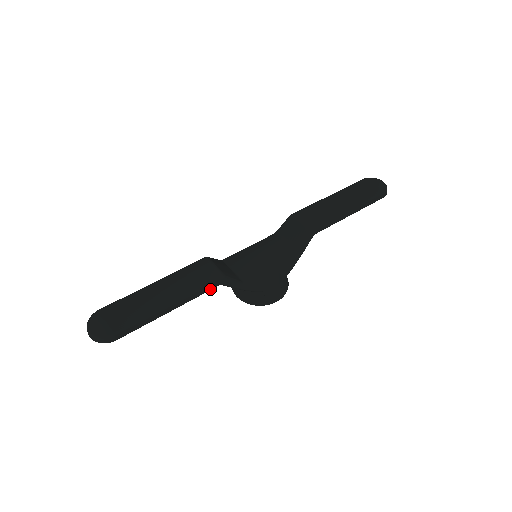
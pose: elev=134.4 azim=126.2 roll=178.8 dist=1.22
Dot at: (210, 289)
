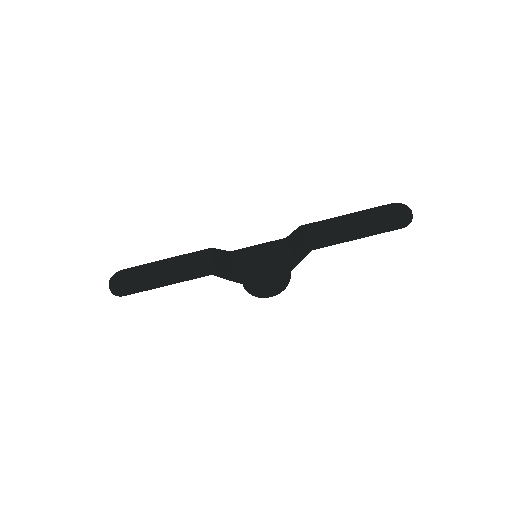
Dot at: (202, 276)
